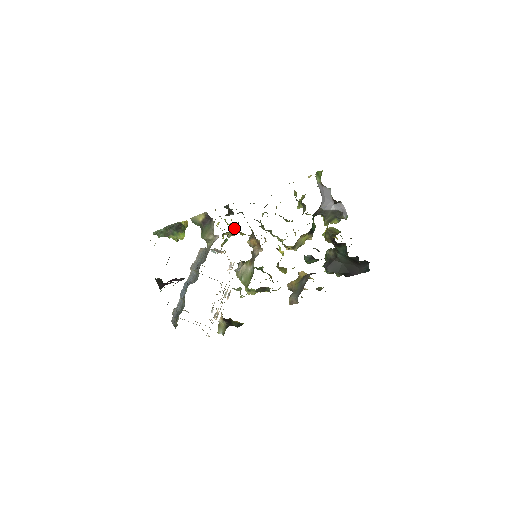
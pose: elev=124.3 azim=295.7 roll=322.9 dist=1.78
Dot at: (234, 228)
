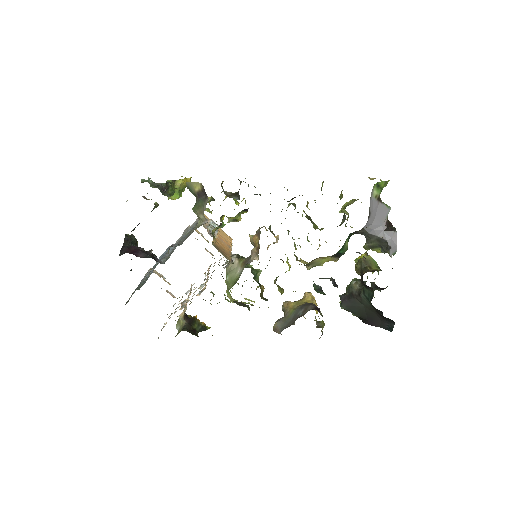
Dot at: (240, 213)
